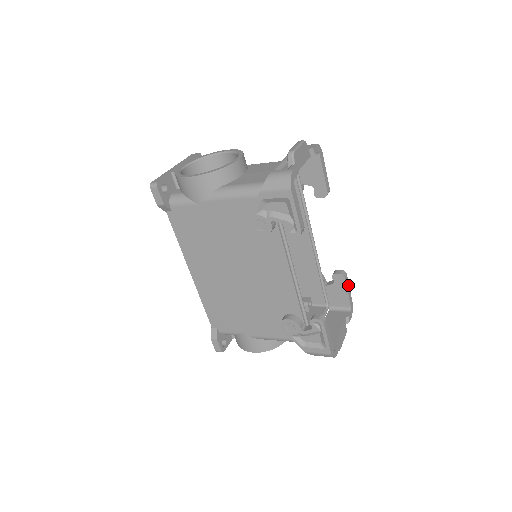
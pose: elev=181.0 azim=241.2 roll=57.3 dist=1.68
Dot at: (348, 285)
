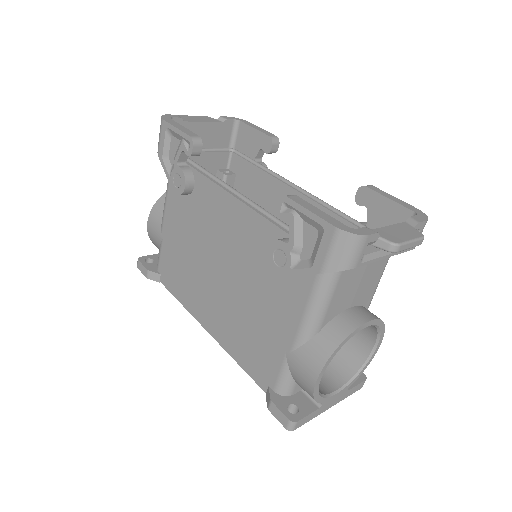
Dot at: (386, 194)
